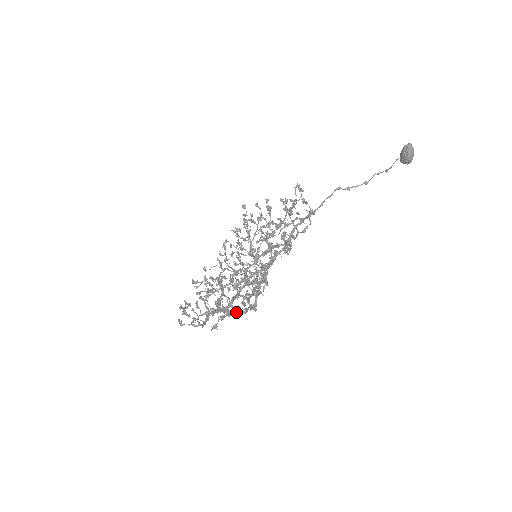
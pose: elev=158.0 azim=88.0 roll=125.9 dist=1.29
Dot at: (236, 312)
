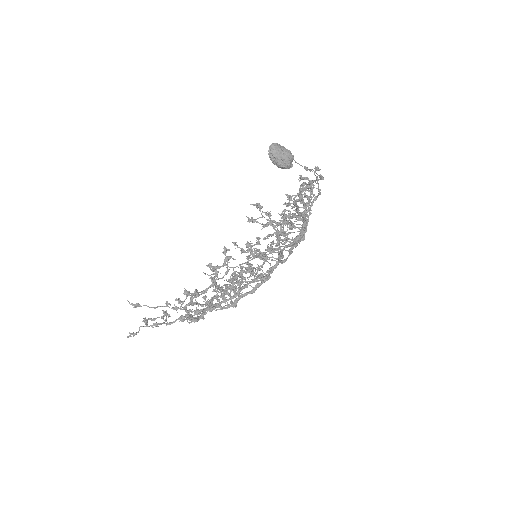
Dot at: (164, 322)
